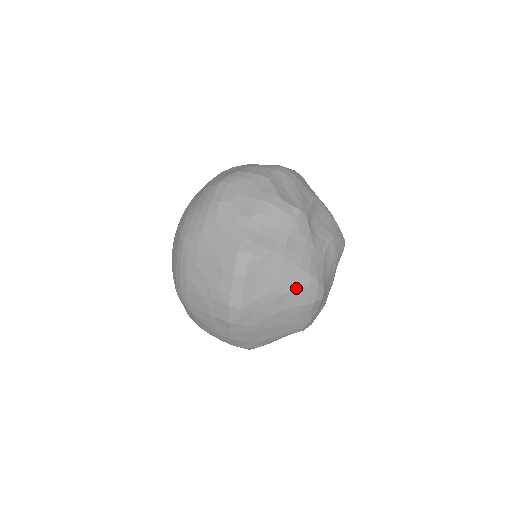
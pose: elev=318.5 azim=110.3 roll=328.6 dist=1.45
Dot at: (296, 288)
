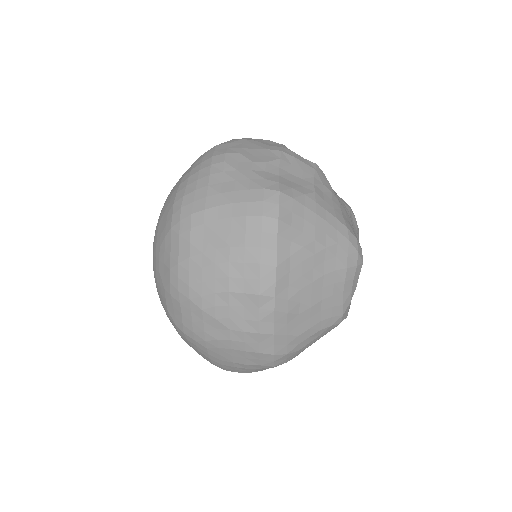
Dot at: (336, 242)
